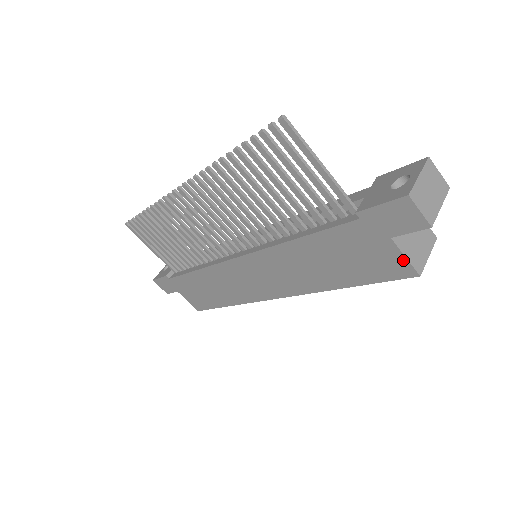
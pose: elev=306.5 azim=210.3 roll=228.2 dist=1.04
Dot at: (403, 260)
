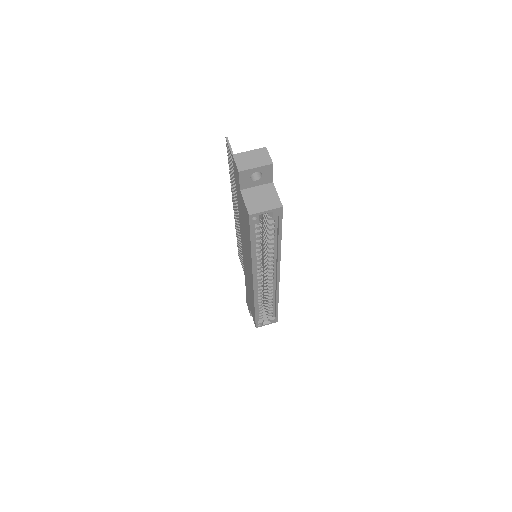
Dot at: (245, 205)
